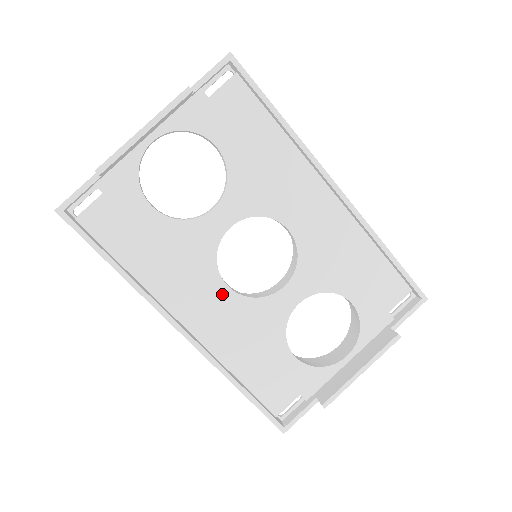
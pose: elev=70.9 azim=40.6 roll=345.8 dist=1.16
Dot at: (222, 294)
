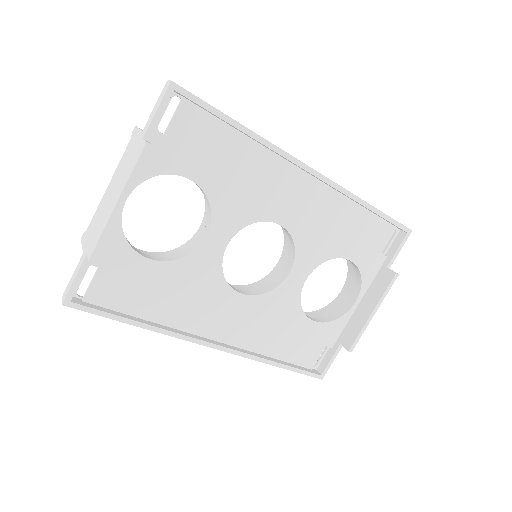
Dot at: (239, 302)
